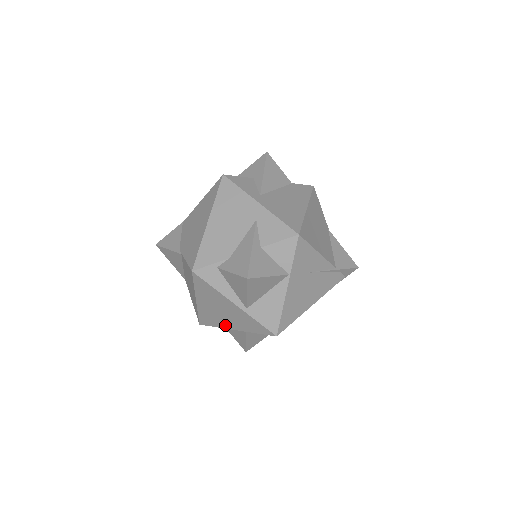
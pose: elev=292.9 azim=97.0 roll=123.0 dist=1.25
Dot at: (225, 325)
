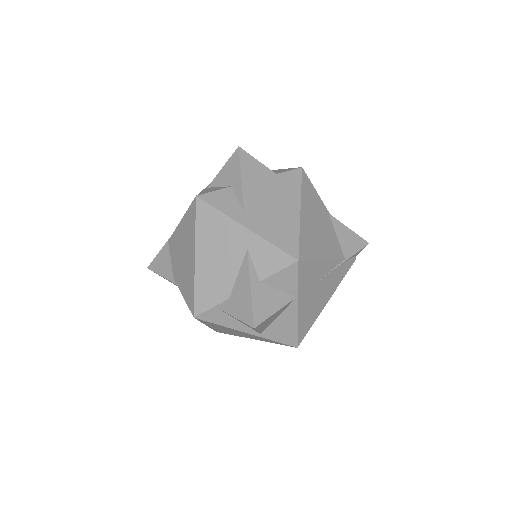
Dot at: (242, 336)
